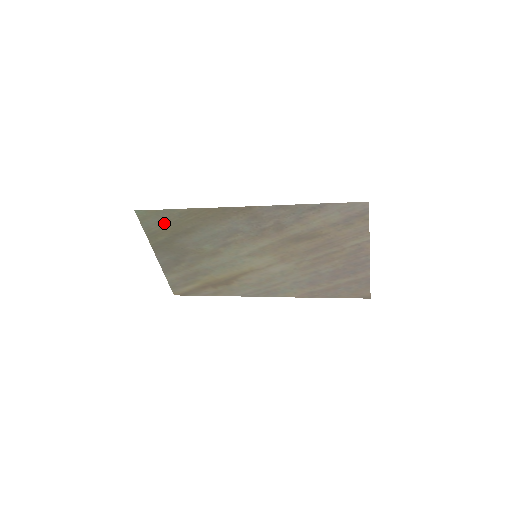
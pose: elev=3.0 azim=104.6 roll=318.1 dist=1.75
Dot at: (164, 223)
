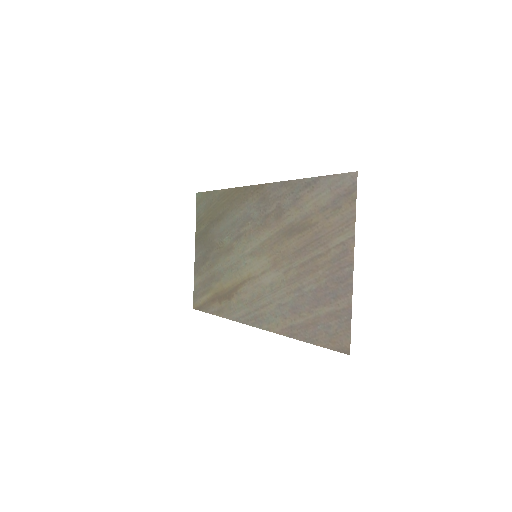
Dot at: (208, 208)
